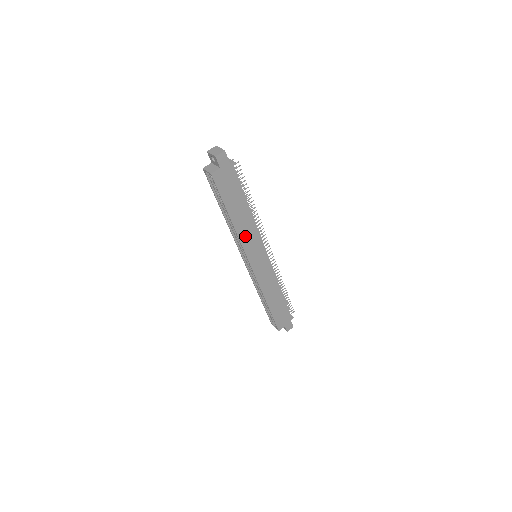
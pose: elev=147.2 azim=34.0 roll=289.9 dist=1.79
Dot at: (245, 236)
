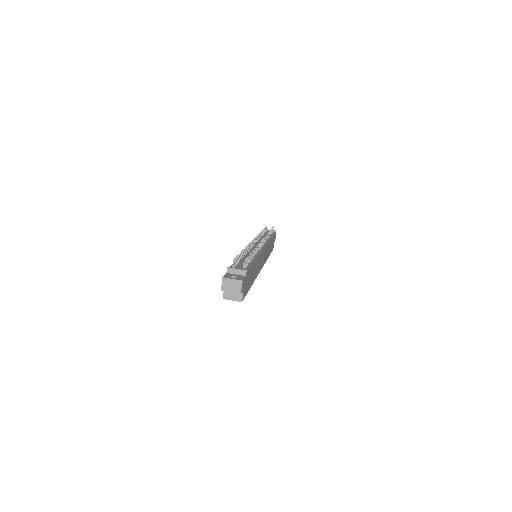
Dot at: (257, 270)
